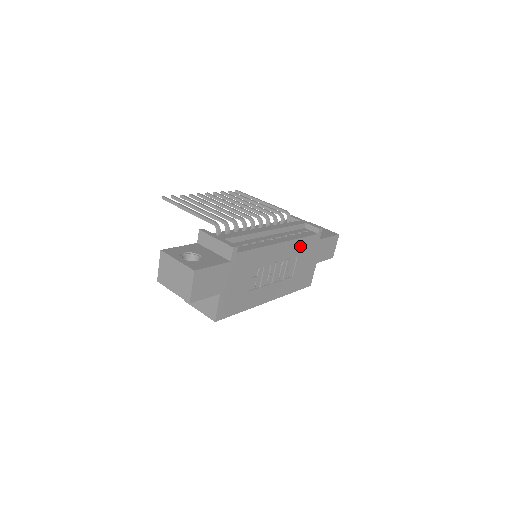
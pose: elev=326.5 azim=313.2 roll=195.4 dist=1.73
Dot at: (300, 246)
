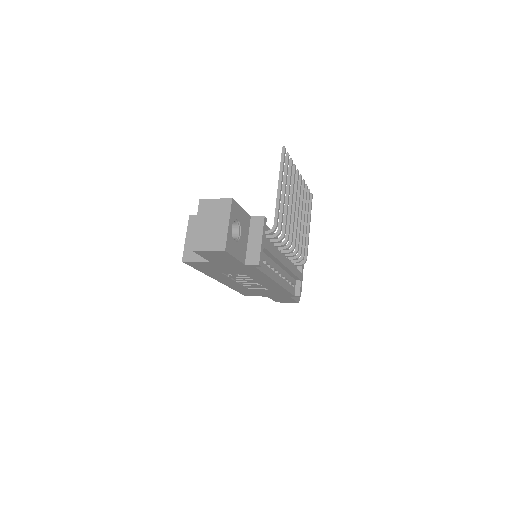
Dot at: (279, 290)
